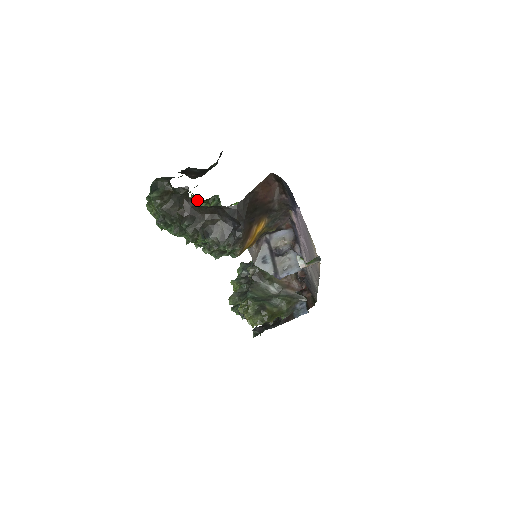
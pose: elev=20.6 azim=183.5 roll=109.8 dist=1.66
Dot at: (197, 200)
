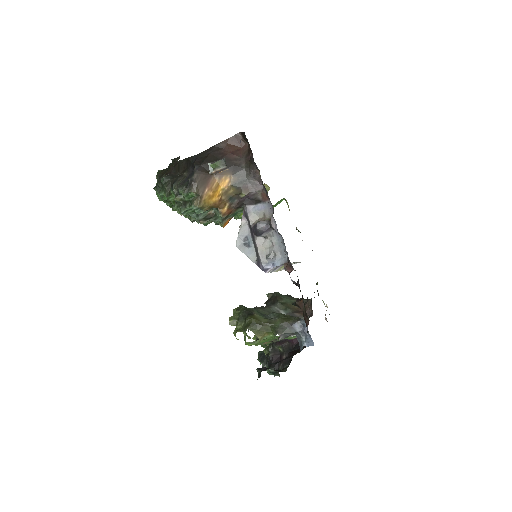
Dot at: occluded
